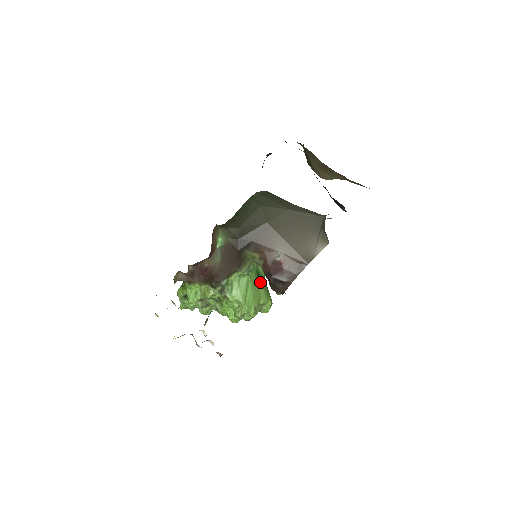
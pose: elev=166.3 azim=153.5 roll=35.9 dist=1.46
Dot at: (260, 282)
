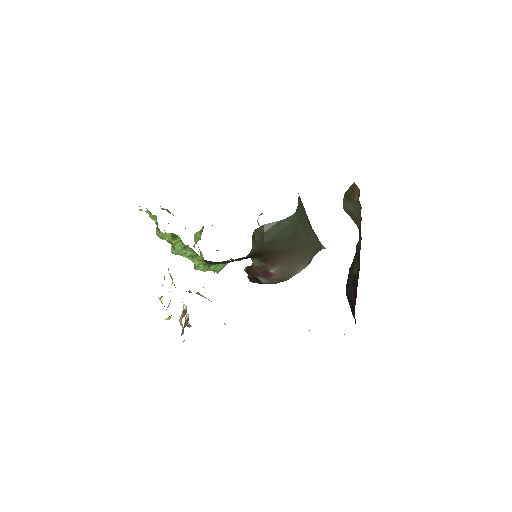
Dot at: occluded
